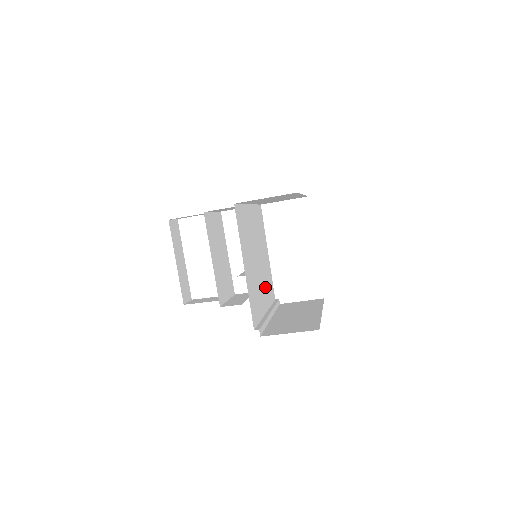
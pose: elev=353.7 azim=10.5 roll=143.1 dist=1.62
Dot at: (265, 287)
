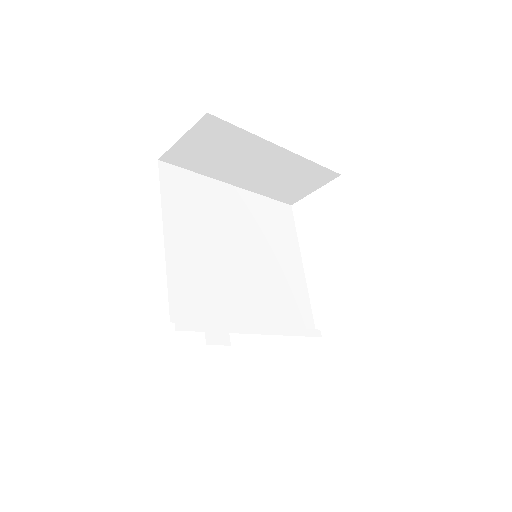
Dot at: (266, 296)
